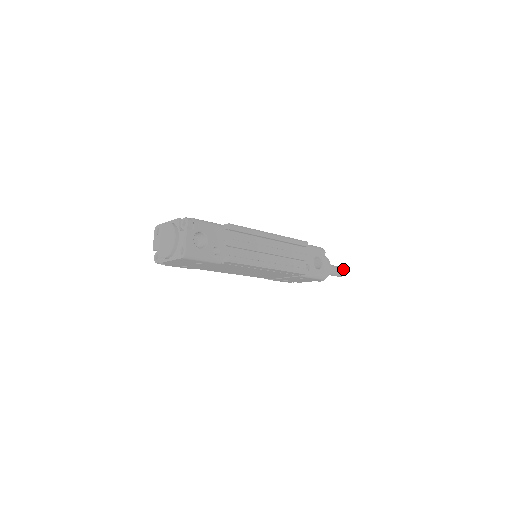
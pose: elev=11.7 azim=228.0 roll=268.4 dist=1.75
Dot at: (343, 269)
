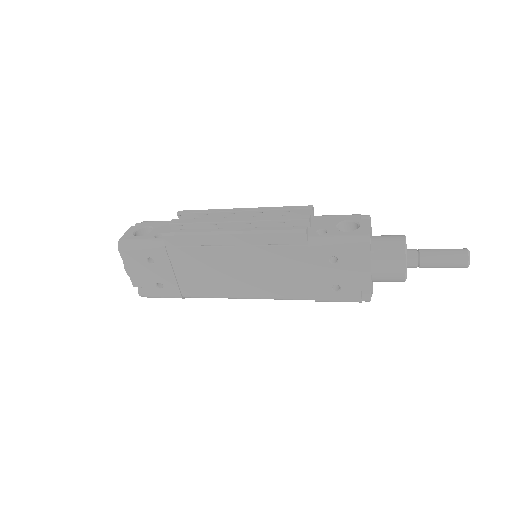
Dot at: (464, 249)
